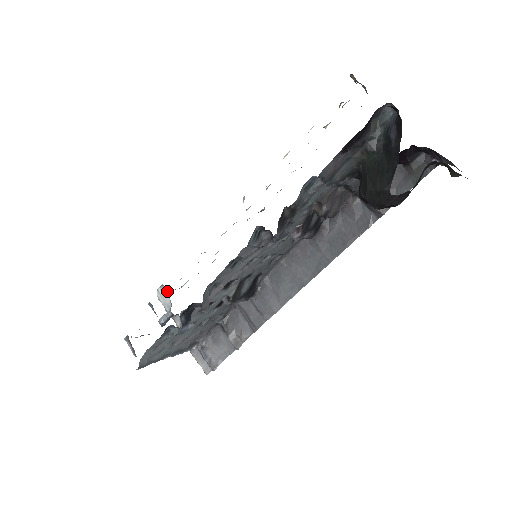
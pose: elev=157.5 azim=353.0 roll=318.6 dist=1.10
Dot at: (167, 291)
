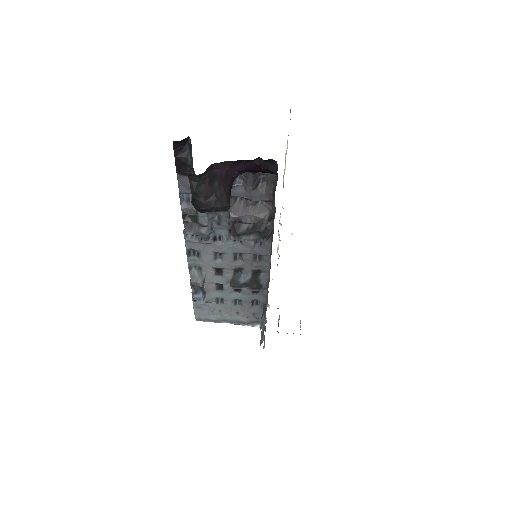
Dot at: occluded
